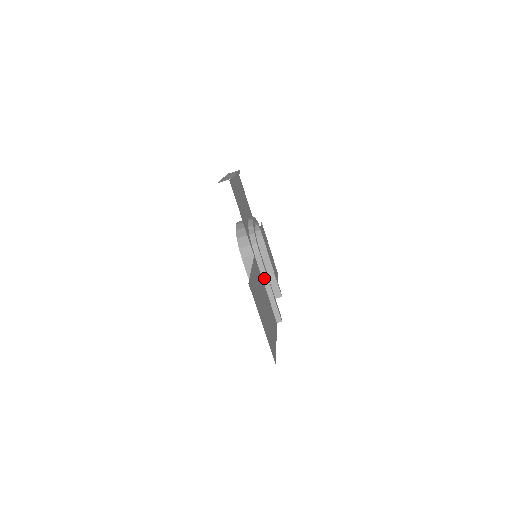
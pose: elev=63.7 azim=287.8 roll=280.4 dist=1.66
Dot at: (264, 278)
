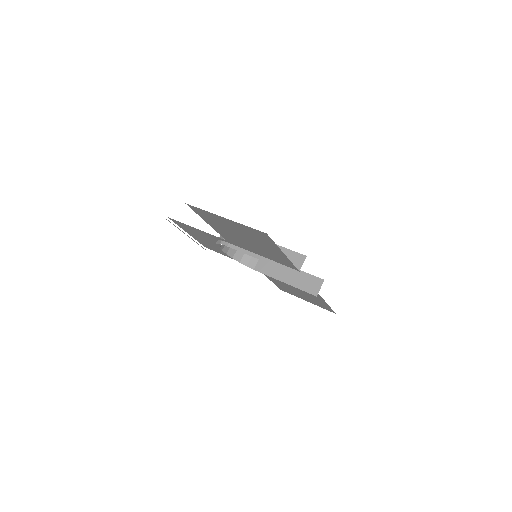
Dot at: occluded
